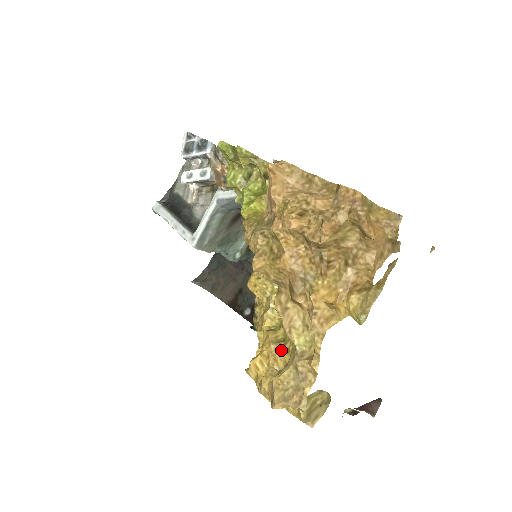
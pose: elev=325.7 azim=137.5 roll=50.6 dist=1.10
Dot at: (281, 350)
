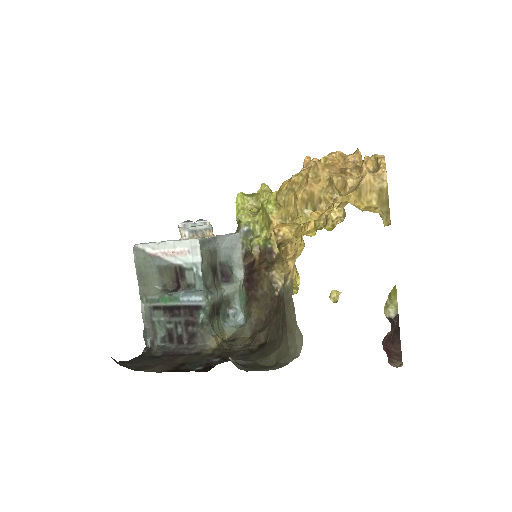
Dot at: (336, 208)
